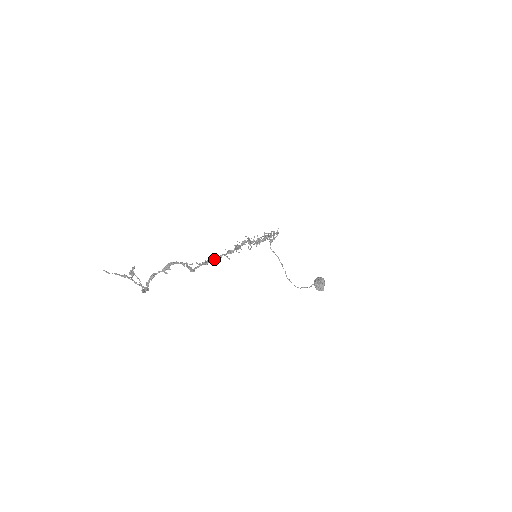
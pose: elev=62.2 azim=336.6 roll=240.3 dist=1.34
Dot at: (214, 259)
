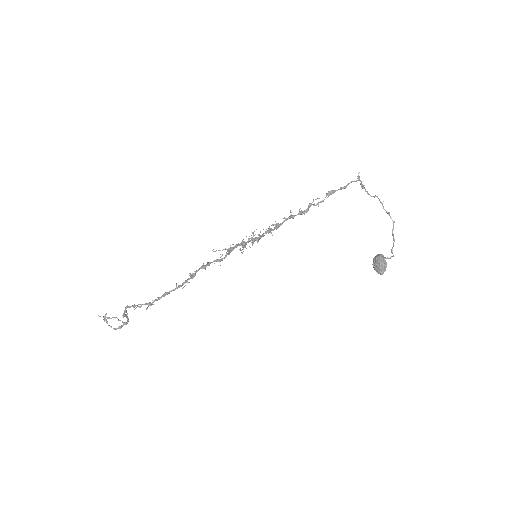
Dot at: (171, 290)
